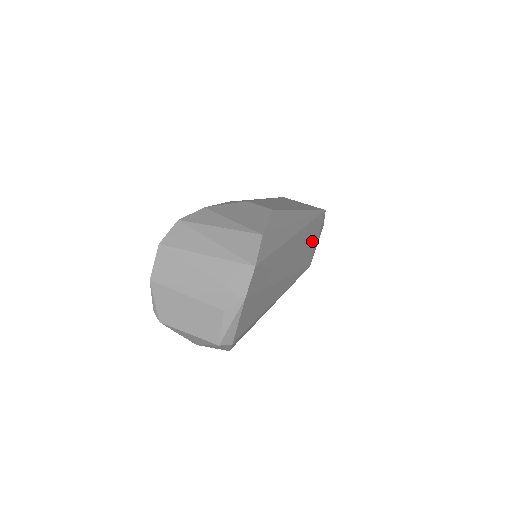
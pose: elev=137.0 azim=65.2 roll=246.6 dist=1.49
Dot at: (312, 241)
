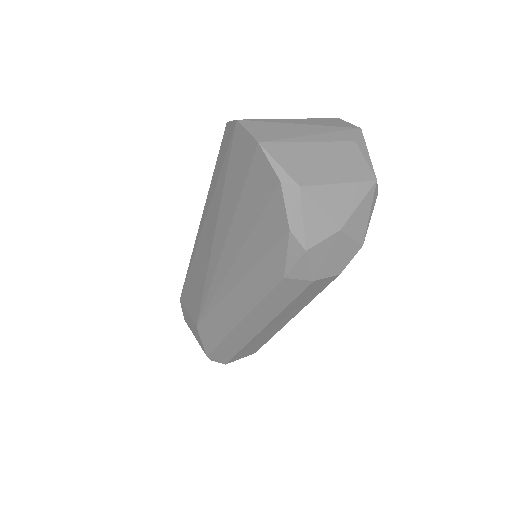
Dot at: occluded
